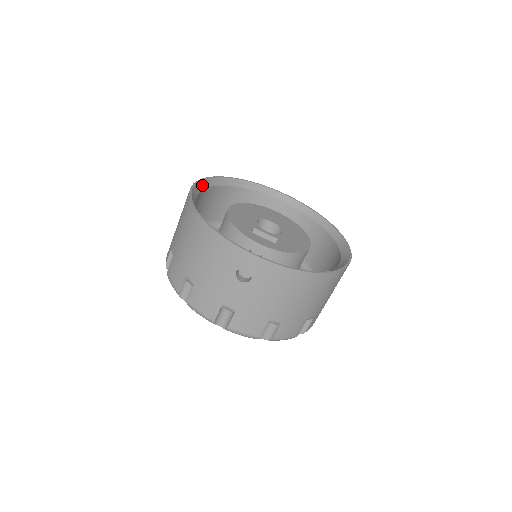
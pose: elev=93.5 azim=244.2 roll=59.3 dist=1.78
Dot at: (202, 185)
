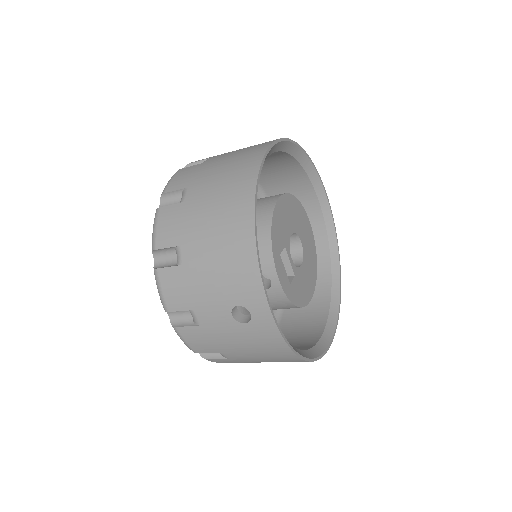
Dot at: (276, 147)
